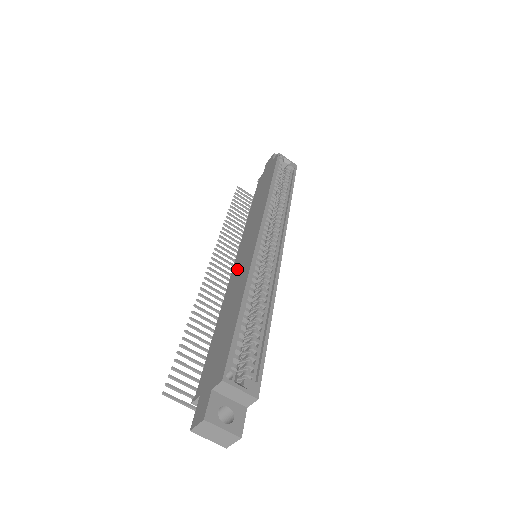
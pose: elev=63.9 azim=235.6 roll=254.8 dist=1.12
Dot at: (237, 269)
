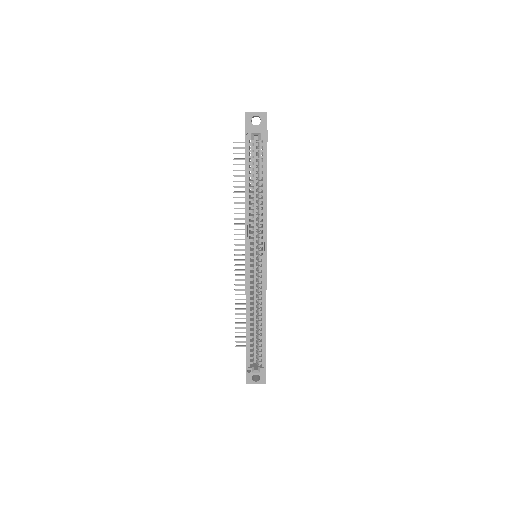
Dot at: occluded
